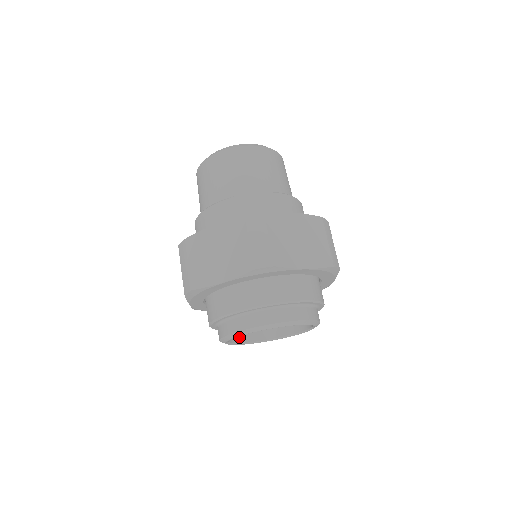
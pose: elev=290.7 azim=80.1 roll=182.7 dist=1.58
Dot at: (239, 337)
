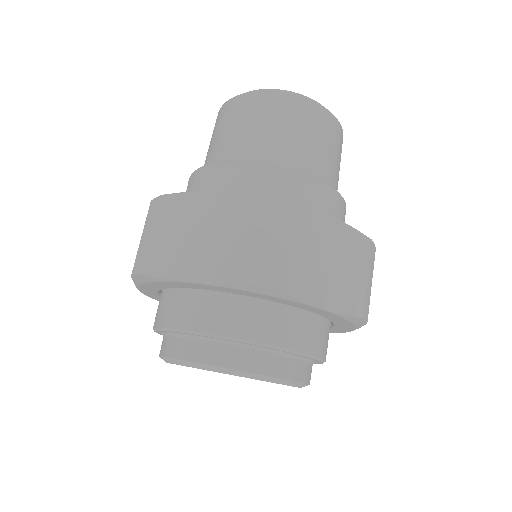
Dot at: occluded
